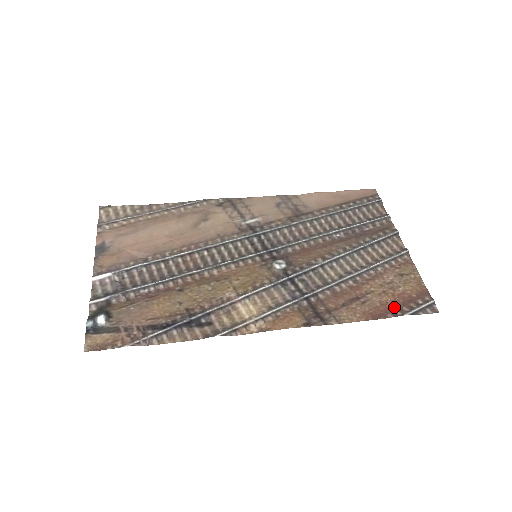
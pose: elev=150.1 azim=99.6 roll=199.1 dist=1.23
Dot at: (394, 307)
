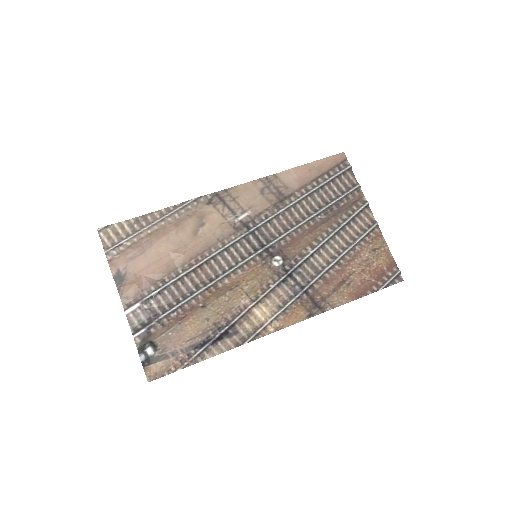
Dot at: (371, 283)
